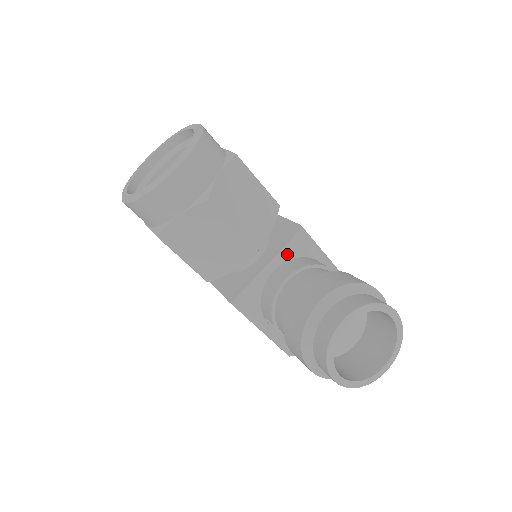
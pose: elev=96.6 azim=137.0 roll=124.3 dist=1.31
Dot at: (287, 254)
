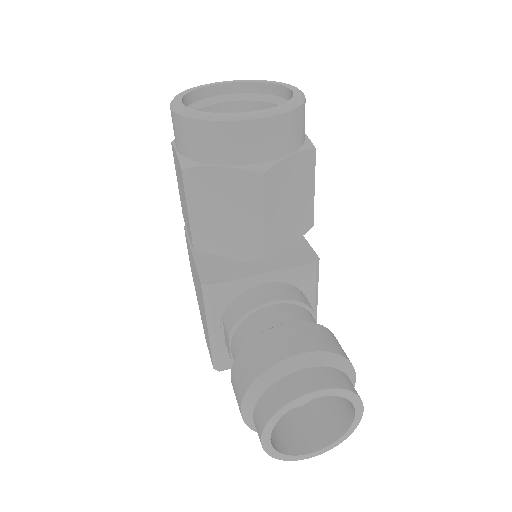
Dot at: (288, 276)
